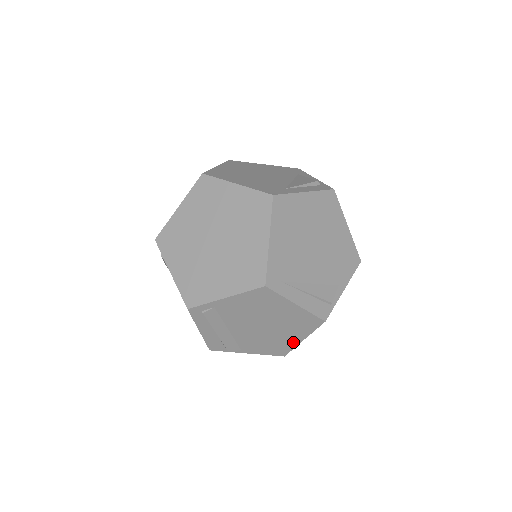
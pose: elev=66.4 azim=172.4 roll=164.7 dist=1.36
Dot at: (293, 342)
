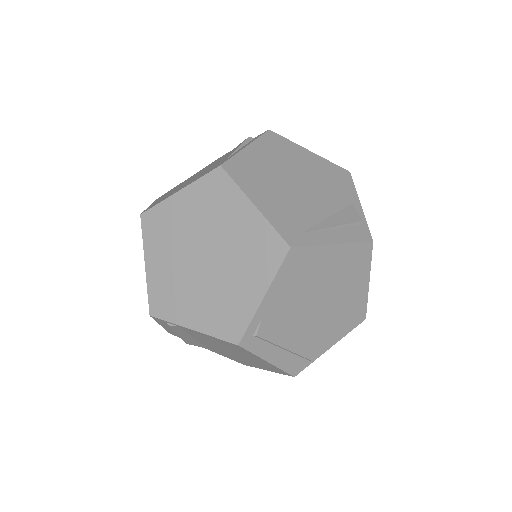
Dot at: (362, 294)
